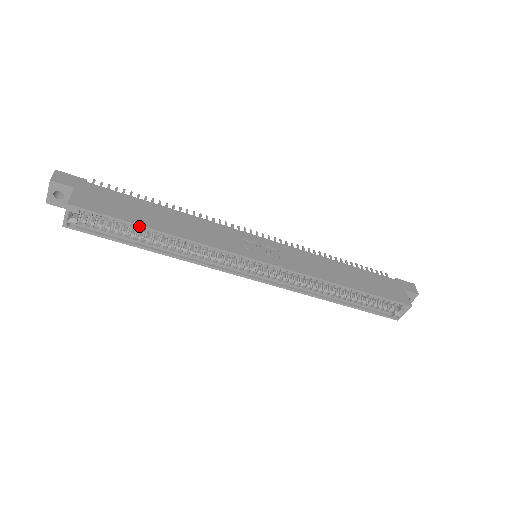
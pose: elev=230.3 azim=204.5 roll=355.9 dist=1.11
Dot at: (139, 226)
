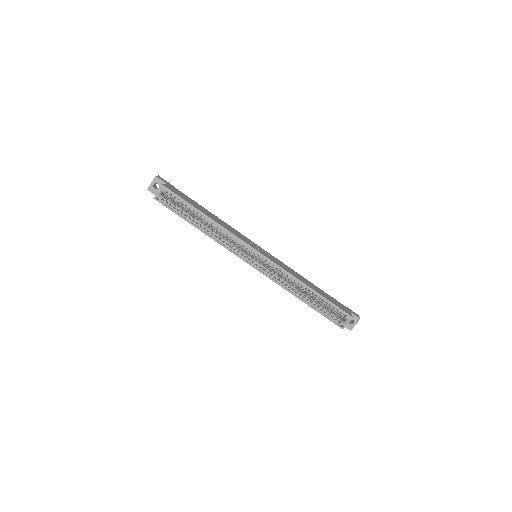
Dot at: (195, 208)
